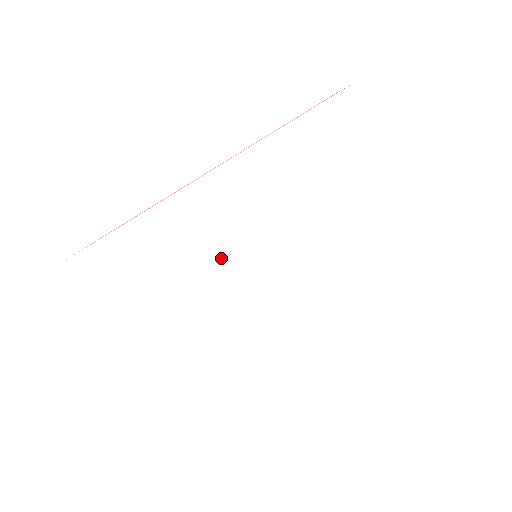
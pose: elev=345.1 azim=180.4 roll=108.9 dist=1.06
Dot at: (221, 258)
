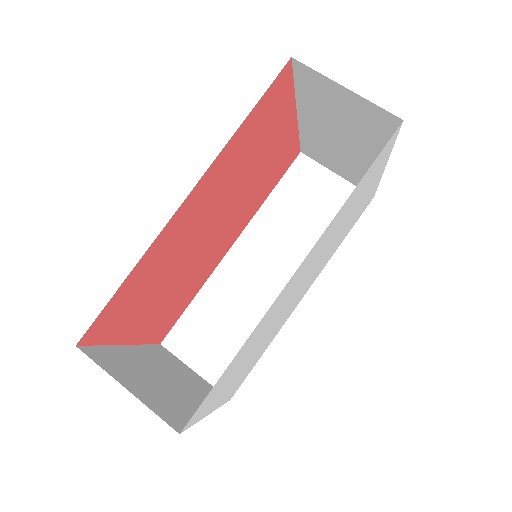
Dot at: (286, 301)
